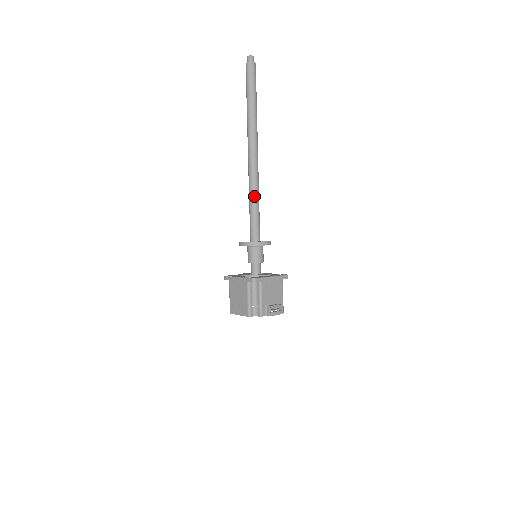
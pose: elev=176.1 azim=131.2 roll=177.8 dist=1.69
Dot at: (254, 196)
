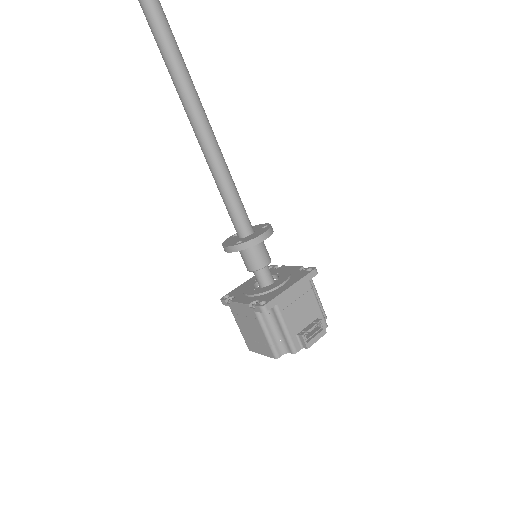
Dot at: (216, 165)
